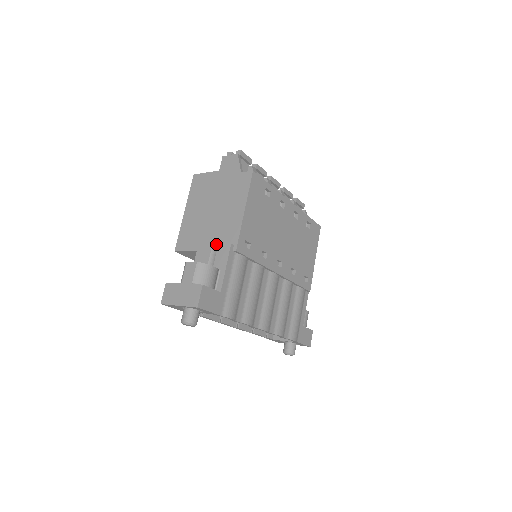
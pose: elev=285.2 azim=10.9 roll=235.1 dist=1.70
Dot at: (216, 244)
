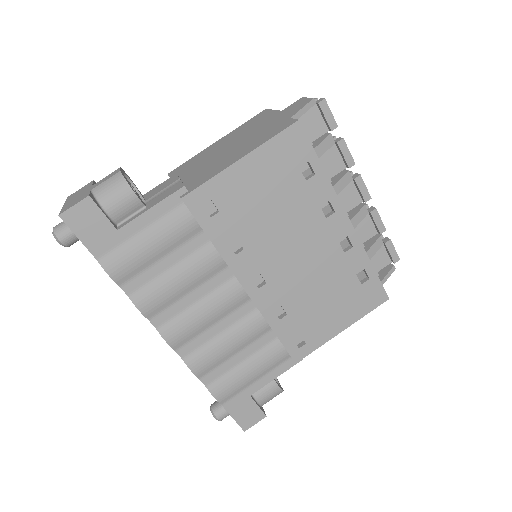
Dot at: occluded
